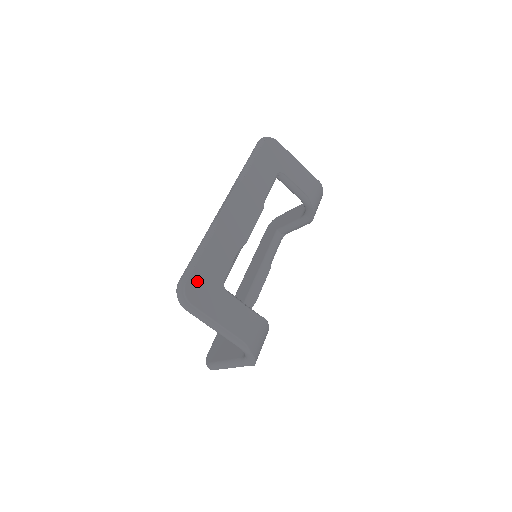
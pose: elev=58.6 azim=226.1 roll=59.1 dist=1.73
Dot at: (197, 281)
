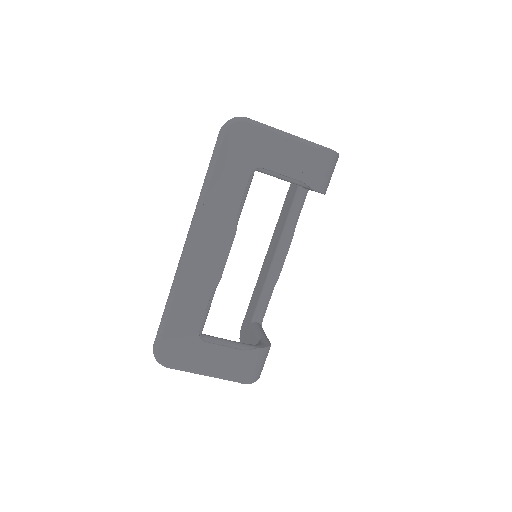
Dot at: (169, 344)
